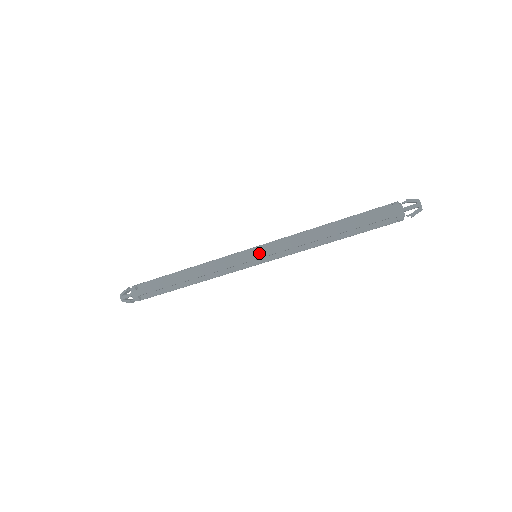
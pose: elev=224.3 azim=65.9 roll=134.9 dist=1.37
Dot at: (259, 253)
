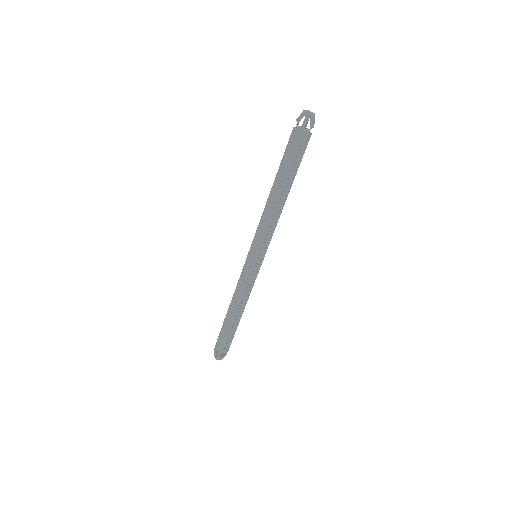
Dot at: (255, 254)
